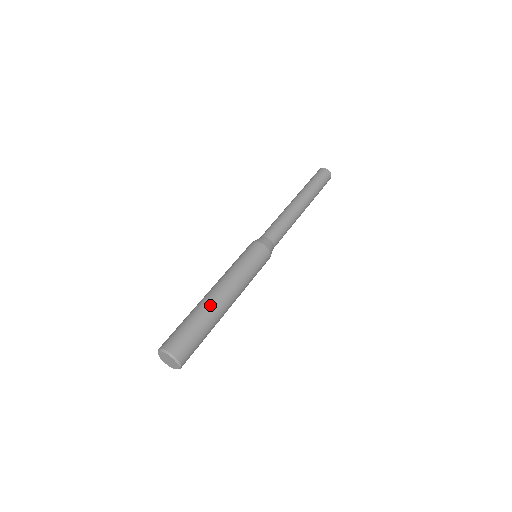
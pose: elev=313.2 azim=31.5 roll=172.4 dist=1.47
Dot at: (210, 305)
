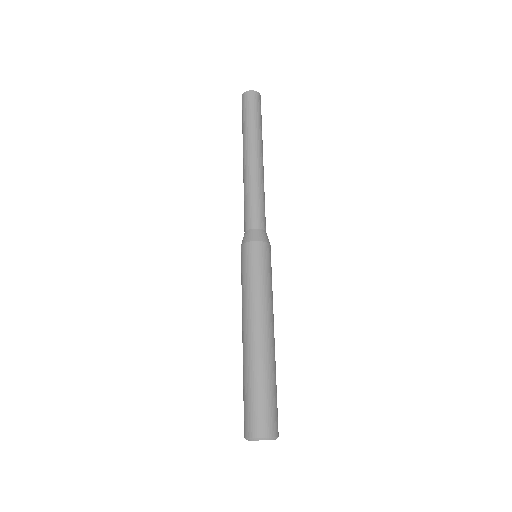
Dot at: (264, 355)
